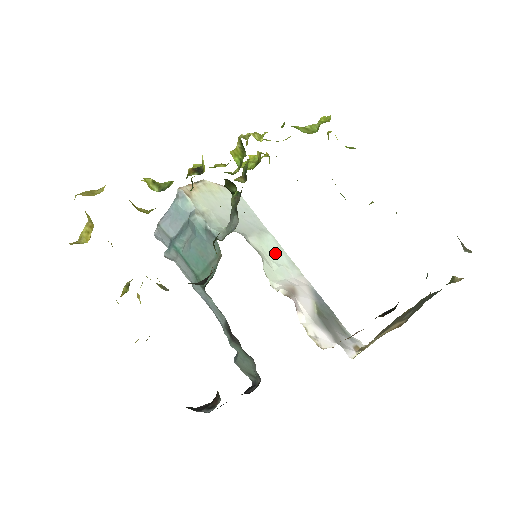
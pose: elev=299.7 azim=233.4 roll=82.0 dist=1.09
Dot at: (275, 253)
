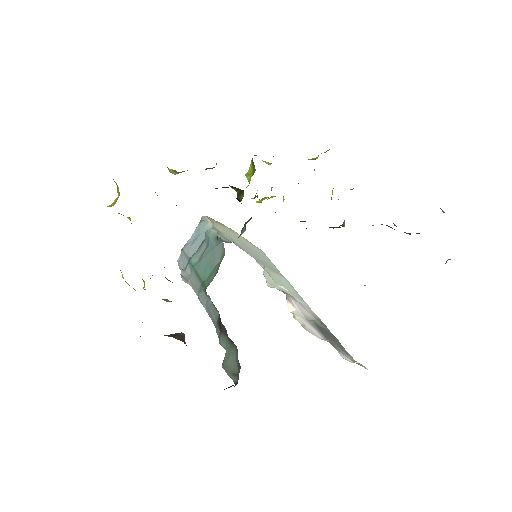
Dot at: (284, 284)
